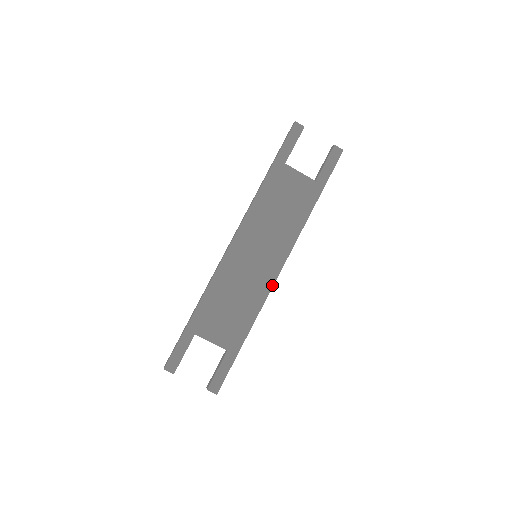
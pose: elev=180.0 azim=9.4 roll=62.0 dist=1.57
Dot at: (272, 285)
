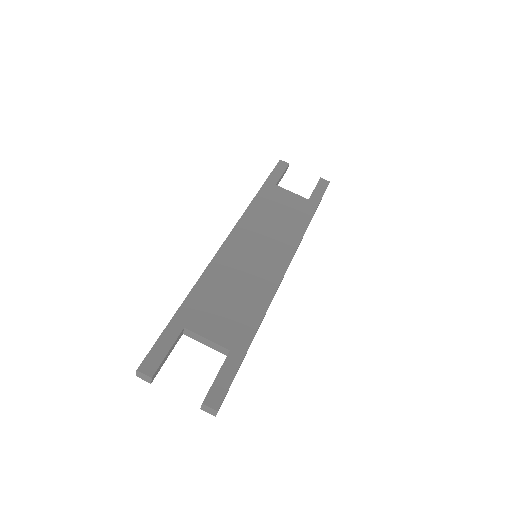
Dot at: (279, 281)
